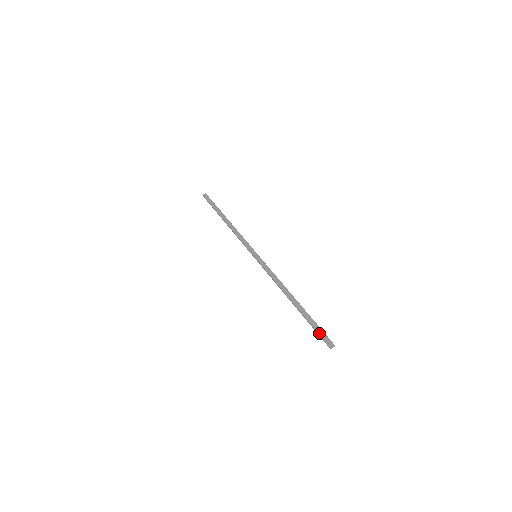
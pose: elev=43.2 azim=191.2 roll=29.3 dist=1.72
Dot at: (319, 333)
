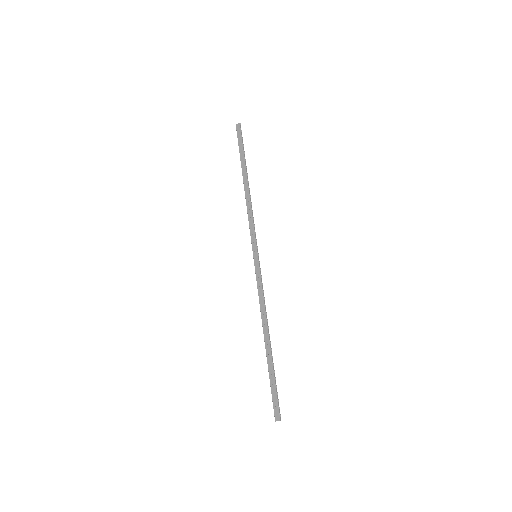
Dot at: (272, 398)
